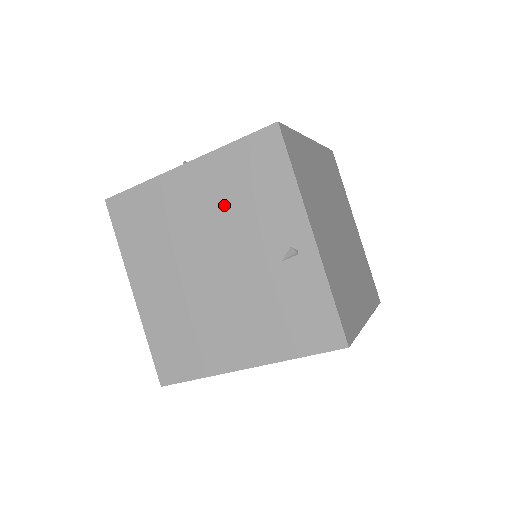
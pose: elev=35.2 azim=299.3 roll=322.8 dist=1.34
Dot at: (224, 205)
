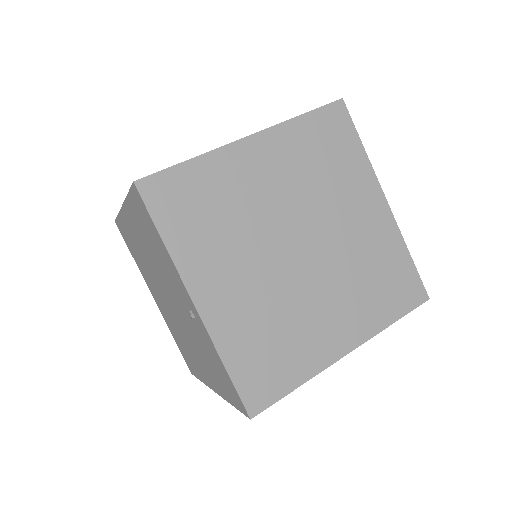
Dot at: (150, 252)
